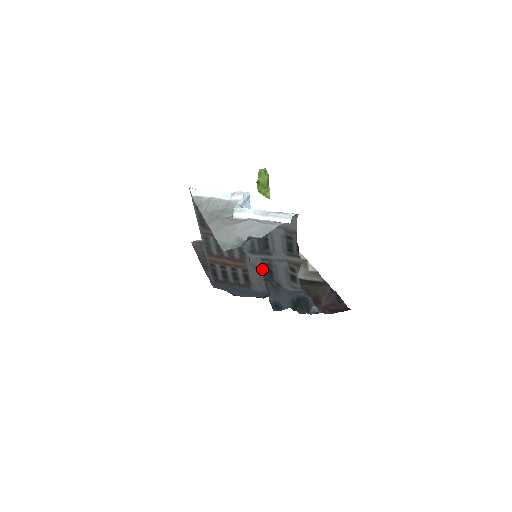
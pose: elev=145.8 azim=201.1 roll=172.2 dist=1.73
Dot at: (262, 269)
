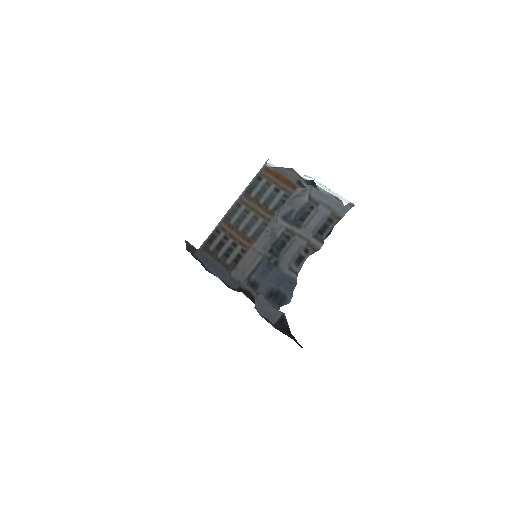
Dot at: (277, 239)
